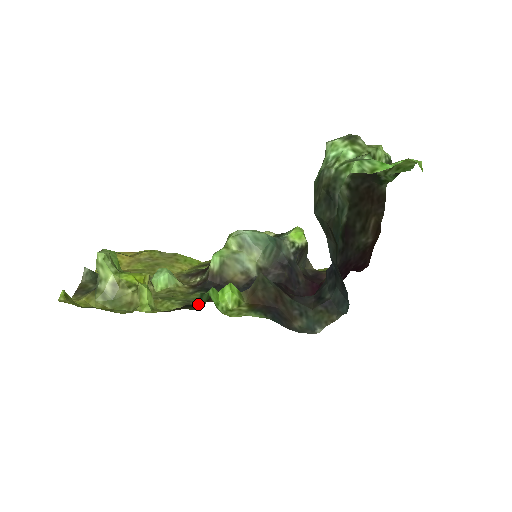
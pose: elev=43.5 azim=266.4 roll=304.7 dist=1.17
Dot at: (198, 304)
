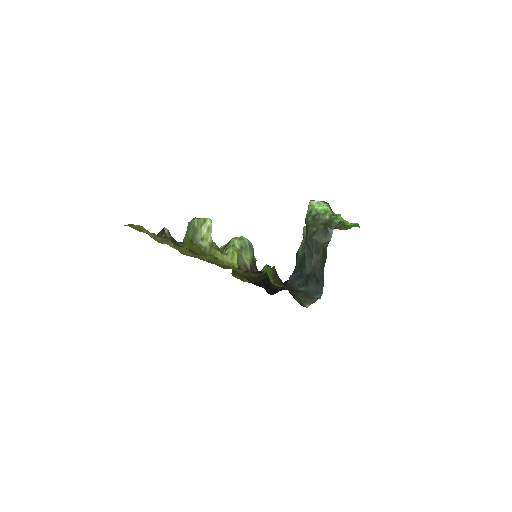
Dot at: (263, 272)
